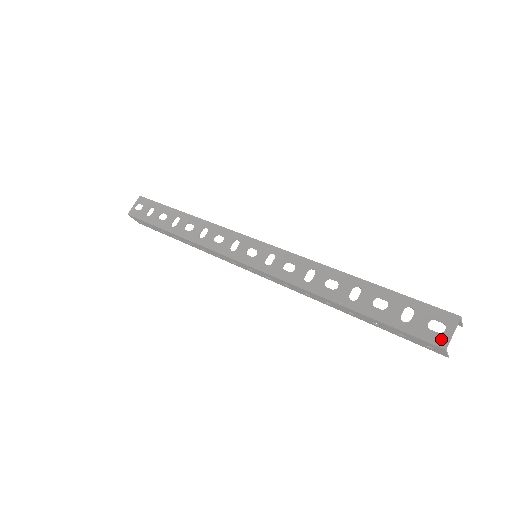
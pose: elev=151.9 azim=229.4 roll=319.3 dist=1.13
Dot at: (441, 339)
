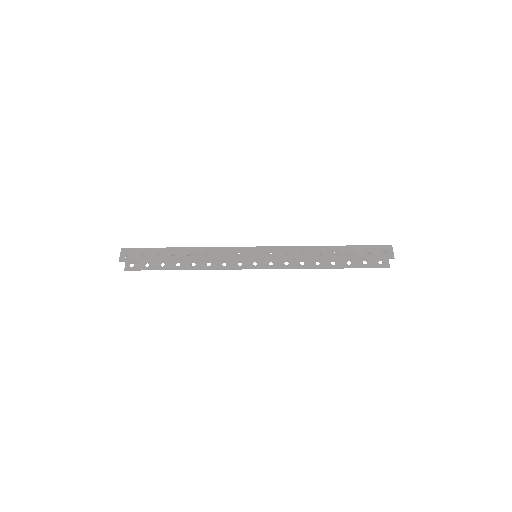
Dot at: (387, 247)
